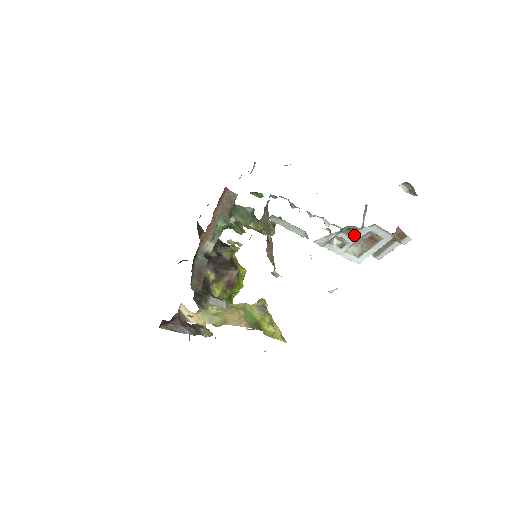
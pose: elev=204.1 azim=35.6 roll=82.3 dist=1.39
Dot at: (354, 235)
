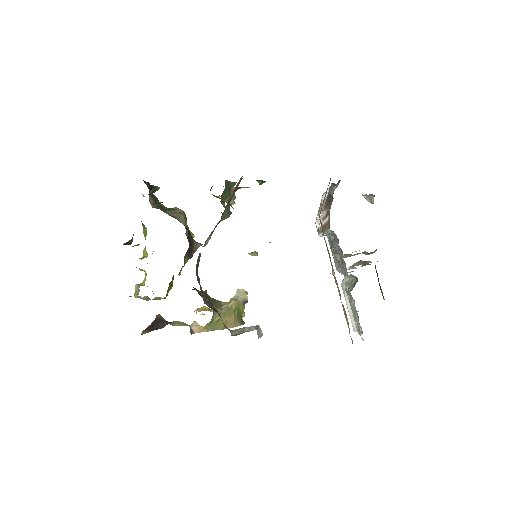
Dot at: (364, 265)
